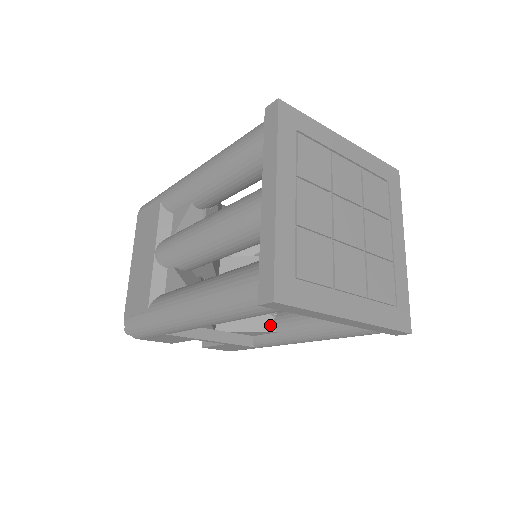
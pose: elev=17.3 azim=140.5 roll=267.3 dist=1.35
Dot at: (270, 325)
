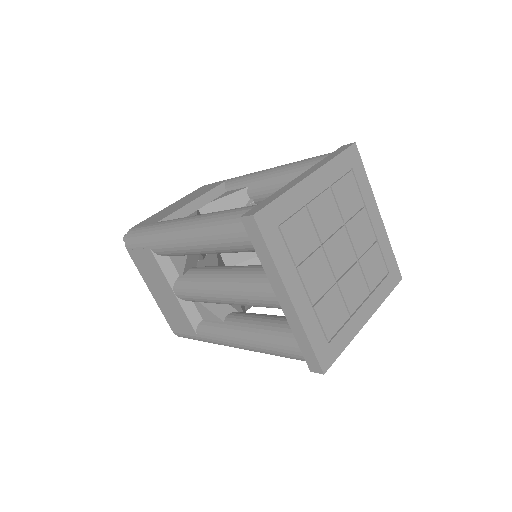
Dot at: occluded
